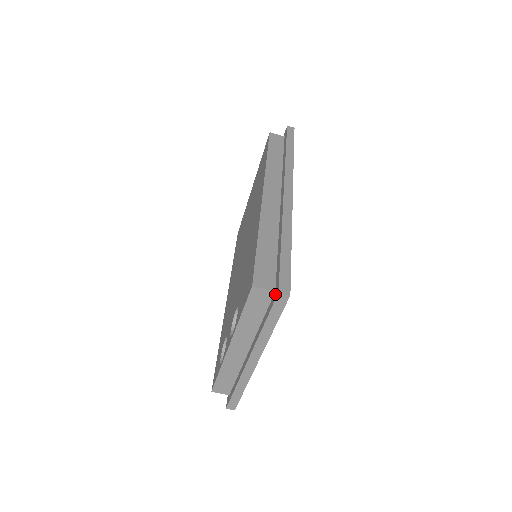
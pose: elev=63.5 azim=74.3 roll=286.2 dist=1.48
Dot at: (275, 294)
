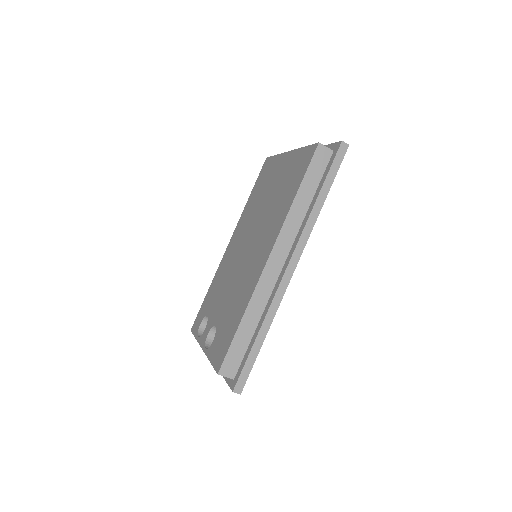
Dot at: (232, 383)
